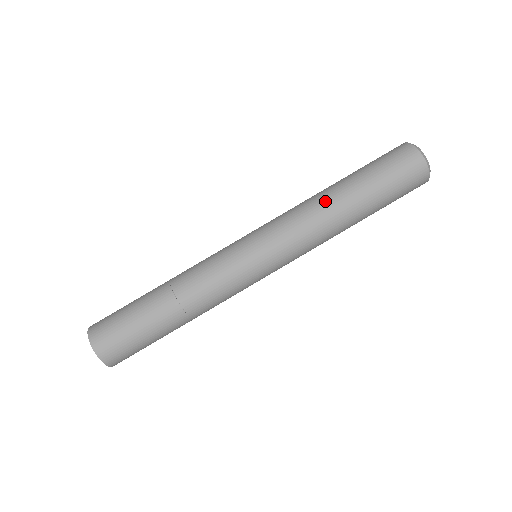
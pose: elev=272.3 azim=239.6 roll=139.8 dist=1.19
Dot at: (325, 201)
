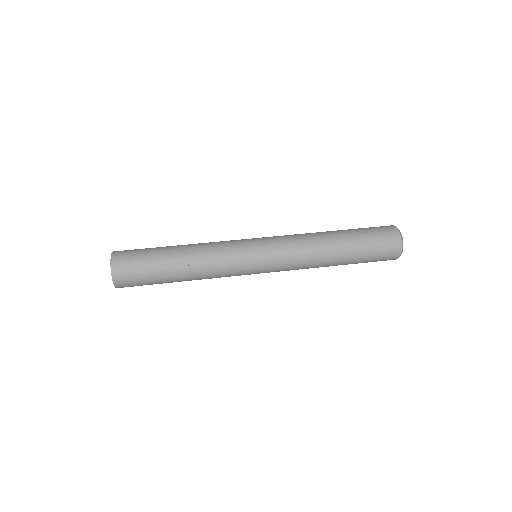
Dot at: (321, 235)
